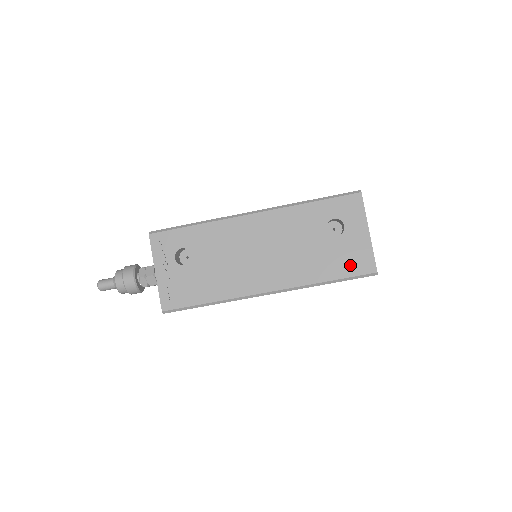
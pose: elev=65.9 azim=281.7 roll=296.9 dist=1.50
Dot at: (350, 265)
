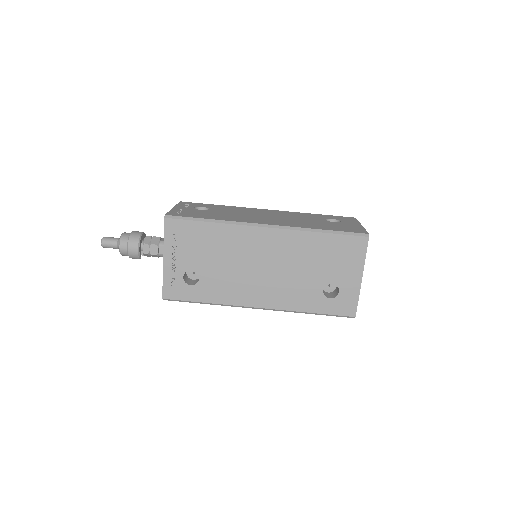
Dot at: (344, 229)
